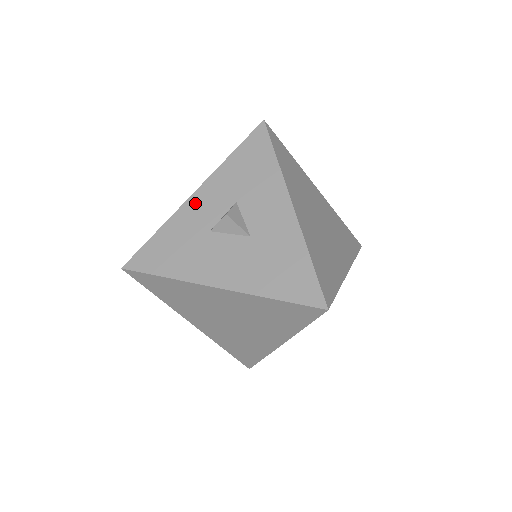
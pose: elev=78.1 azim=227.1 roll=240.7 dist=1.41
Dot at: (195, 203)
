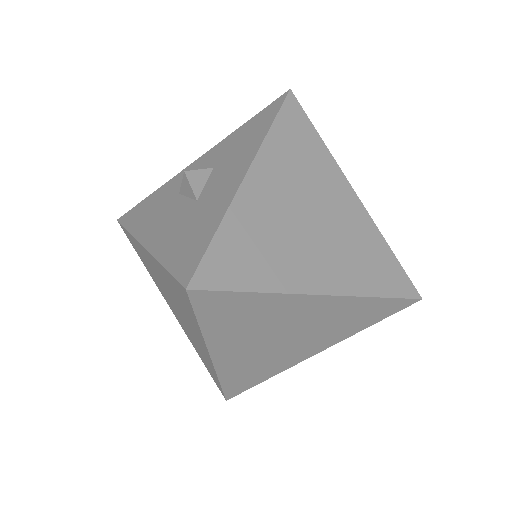
Dot at: (190, 168)
